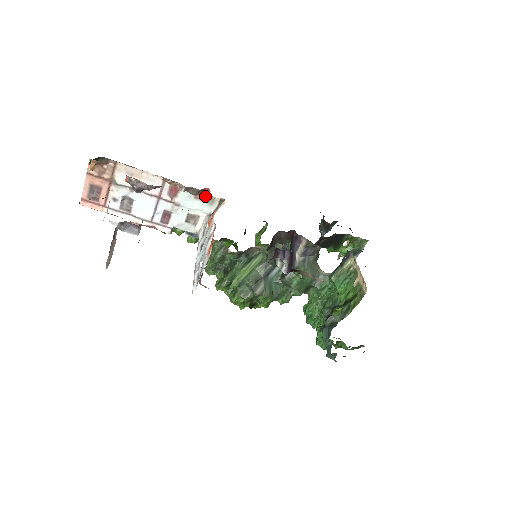
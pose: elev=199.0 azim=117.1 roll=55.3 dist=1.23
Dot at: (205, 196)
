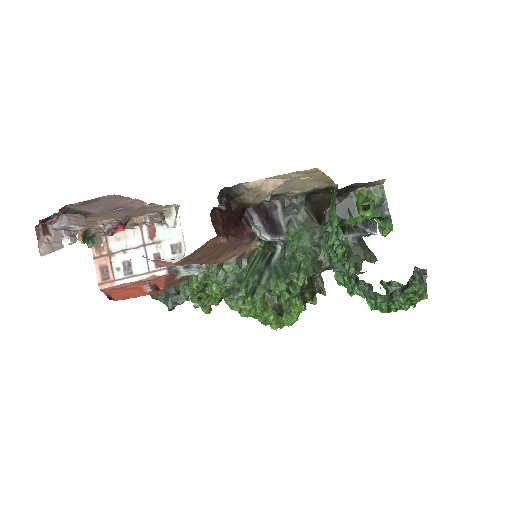
Dot at: (165, 214)
